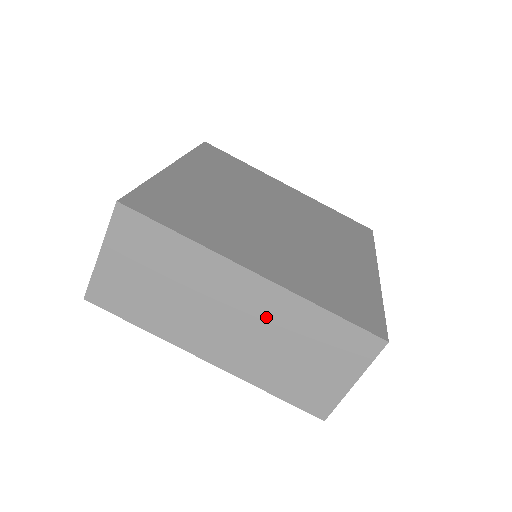
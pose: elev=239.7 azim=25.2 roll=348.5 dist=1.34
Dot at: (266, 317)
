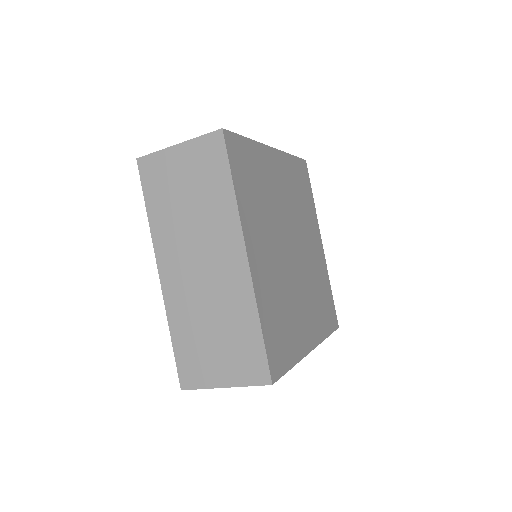
Dot at: (223, 289)
